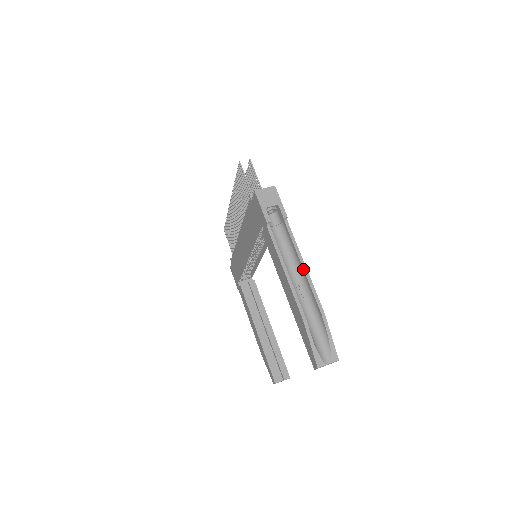
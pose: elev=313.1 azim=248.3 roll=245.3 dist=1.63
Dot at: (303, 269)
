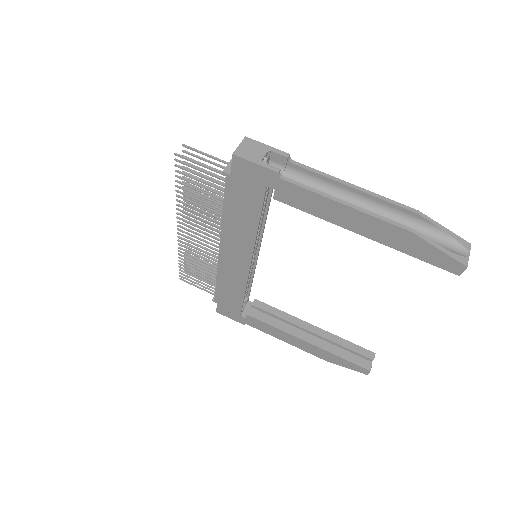
Dot at: (356, 189)
